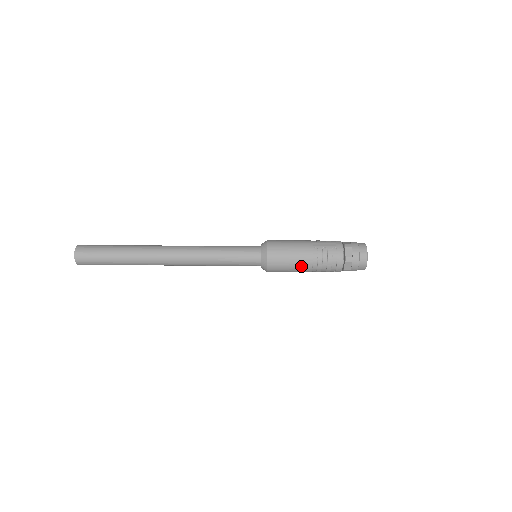
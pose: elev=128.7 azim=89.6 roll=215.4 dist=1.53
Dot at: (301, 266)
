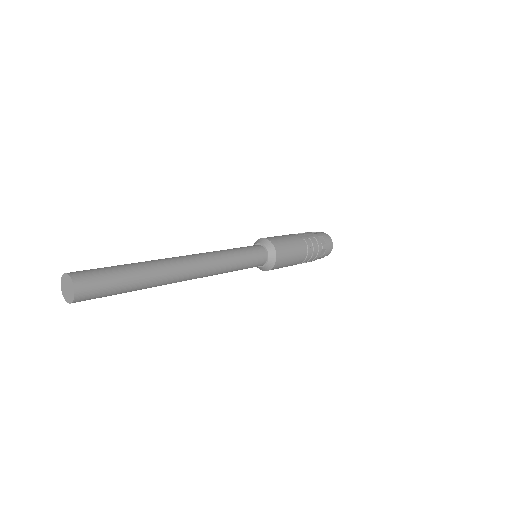
Dot at: (297, 258)
